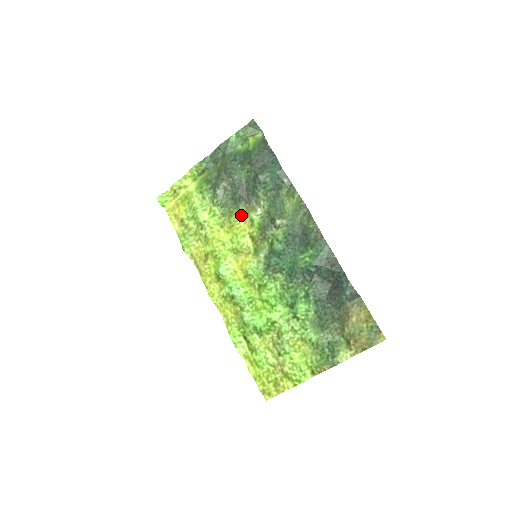
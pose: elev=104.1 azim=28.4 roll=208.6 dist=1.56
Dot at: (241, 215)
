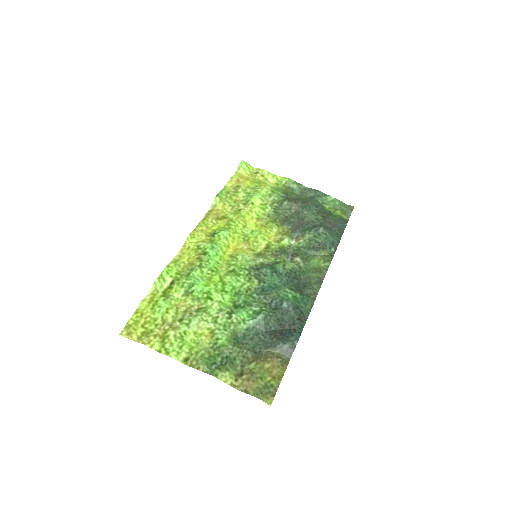
Dot at: (279, 229)
